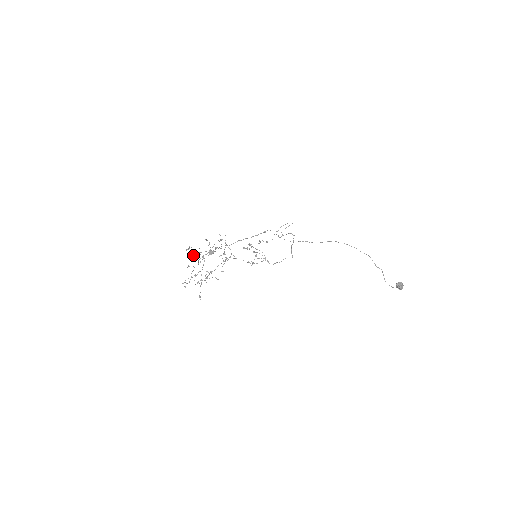
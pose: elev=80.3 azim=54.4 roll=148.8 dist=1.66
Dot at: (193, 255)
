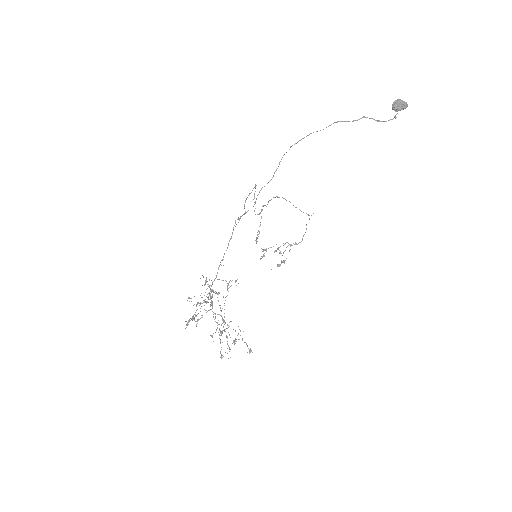
Dot at: (196, 324)
